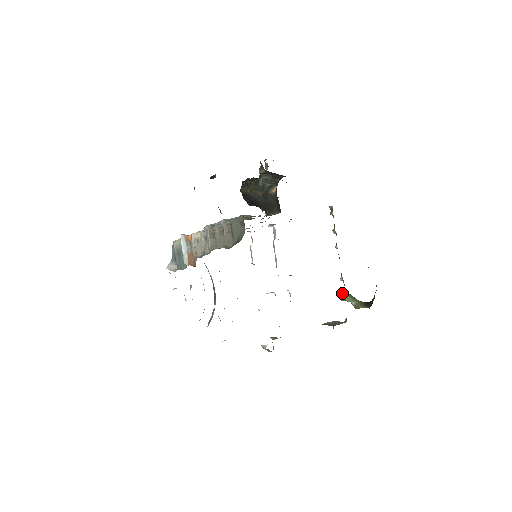
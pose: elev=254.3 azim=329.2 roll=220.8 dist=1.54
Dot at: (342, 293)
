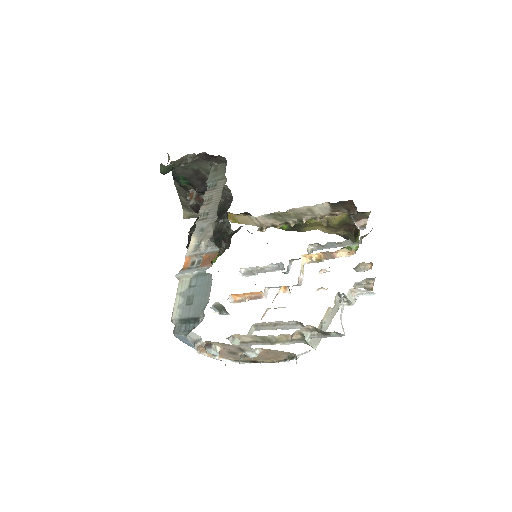
Dot at: occluded
